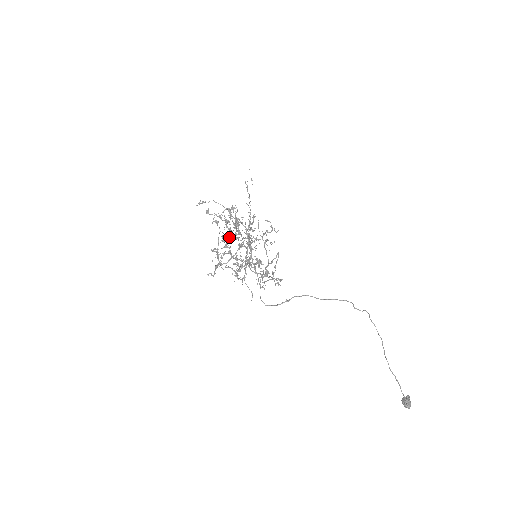
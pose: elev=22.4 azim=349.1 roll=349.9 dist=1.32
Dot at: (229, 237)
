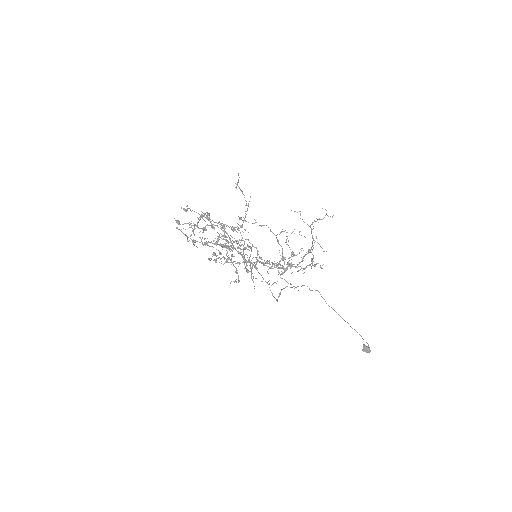
Dot at: (228, 242)
